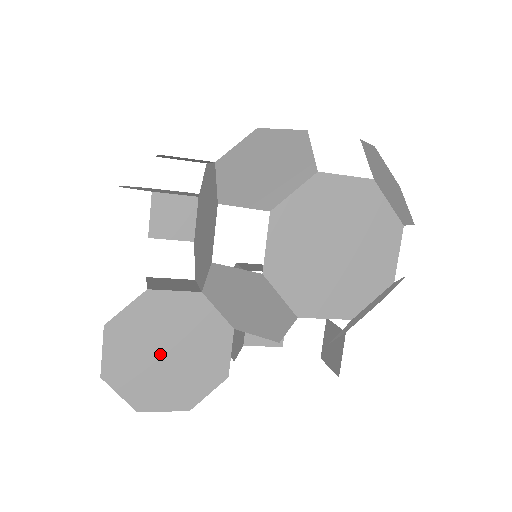
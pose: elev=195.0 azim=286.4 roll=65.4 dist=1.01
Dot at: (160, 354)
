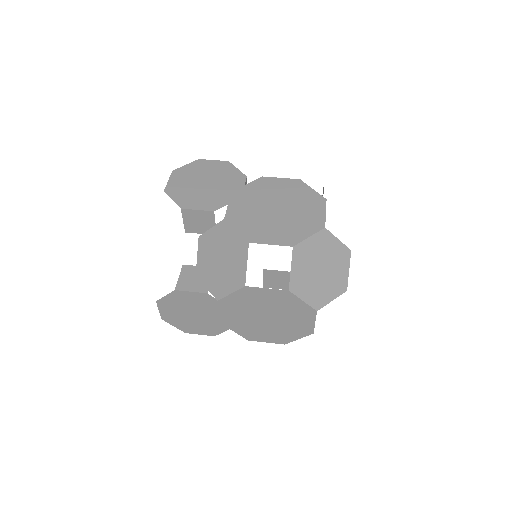
Dot at: (191, 315)
